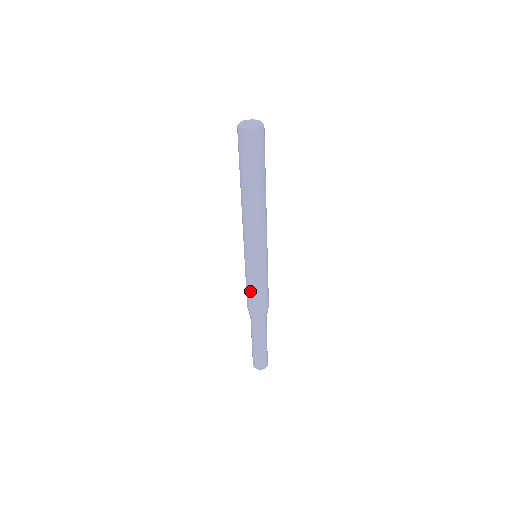
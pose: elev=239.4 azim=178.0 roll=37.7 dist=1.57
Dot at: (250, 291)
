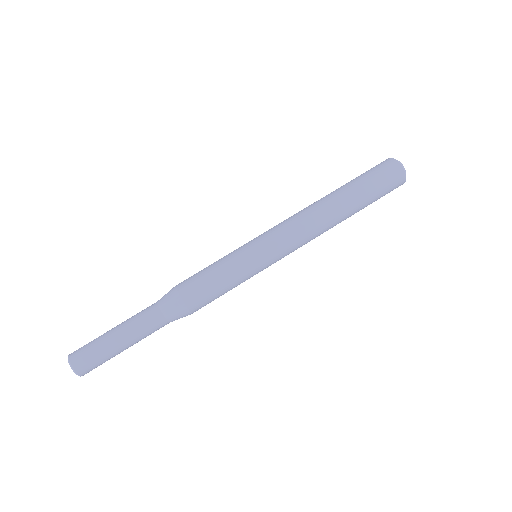
Dot at: (210, 274)
